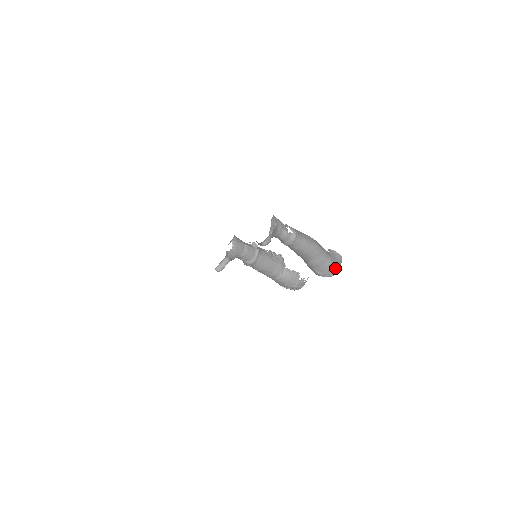
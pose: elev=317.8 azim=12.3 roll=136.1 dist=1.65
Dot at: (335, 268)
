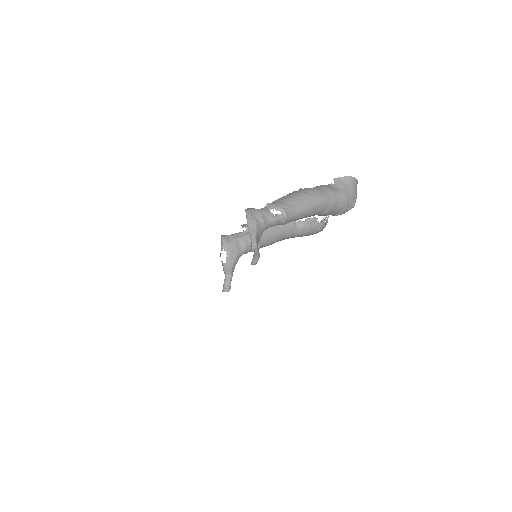
Dot at: (352, 198)
